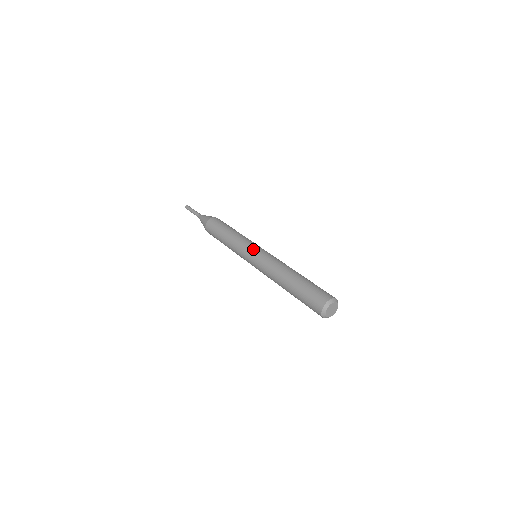
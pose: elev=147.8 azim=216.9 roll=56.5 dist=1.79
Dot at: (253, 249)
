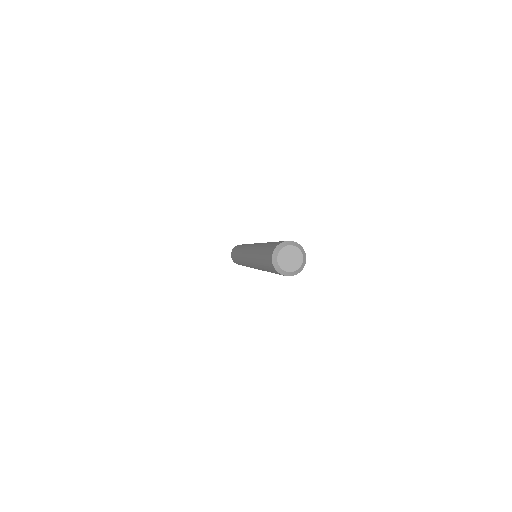
Dot at: occluded
